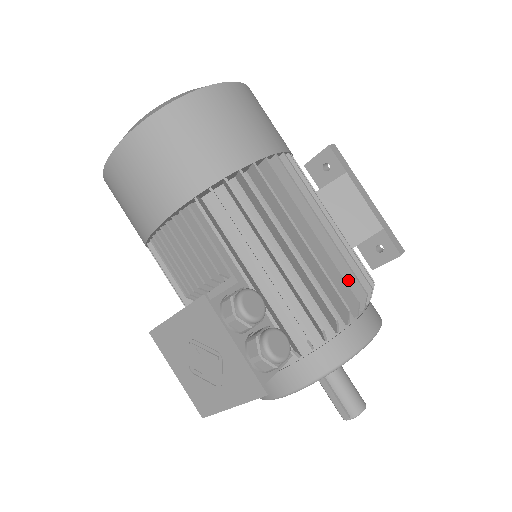
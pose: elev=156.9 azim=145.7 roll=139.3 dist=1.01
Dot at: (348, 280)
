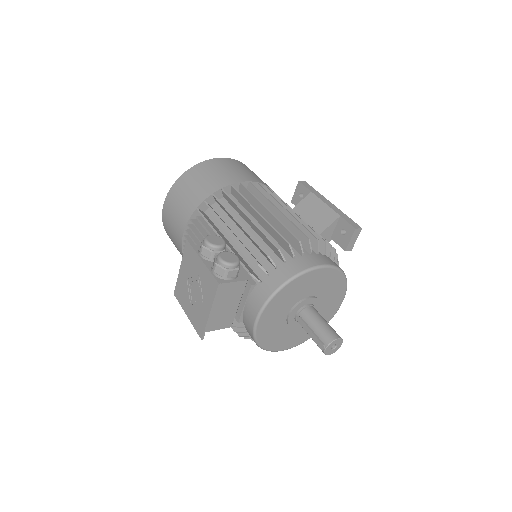
Dot at: (298, 236)
